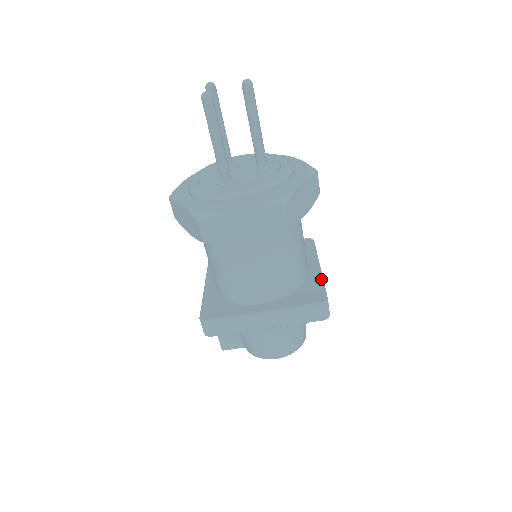
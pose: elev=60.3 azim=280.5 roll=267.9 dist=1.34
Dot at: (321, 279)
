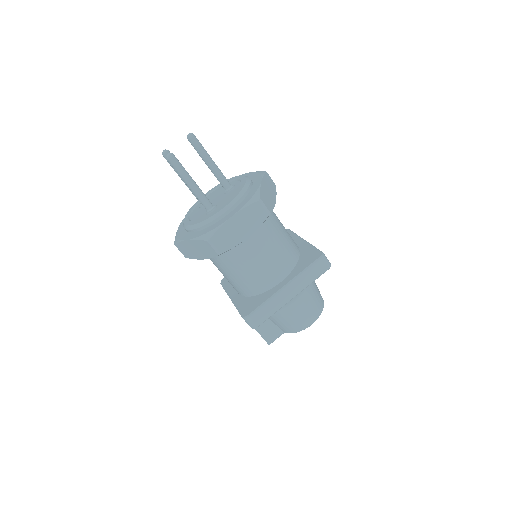
Dot at: (310, 245)
